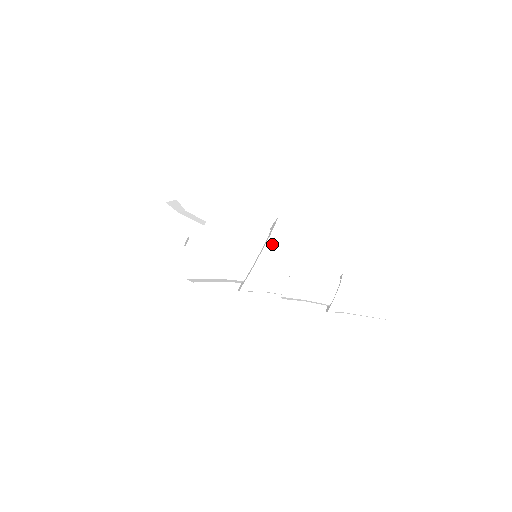
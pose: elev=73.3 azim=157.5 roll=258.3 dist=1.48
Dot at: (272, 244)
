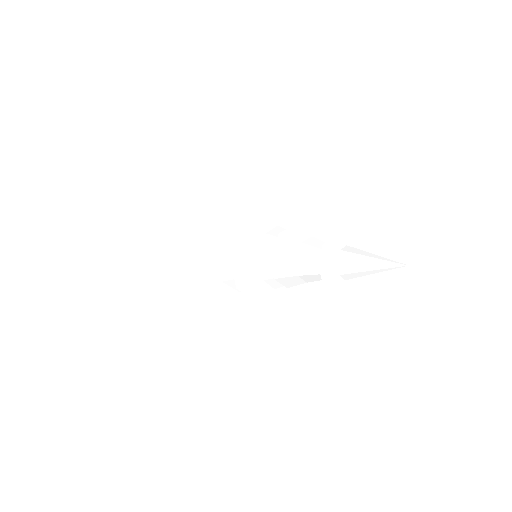
Dot at: (238, 260)
